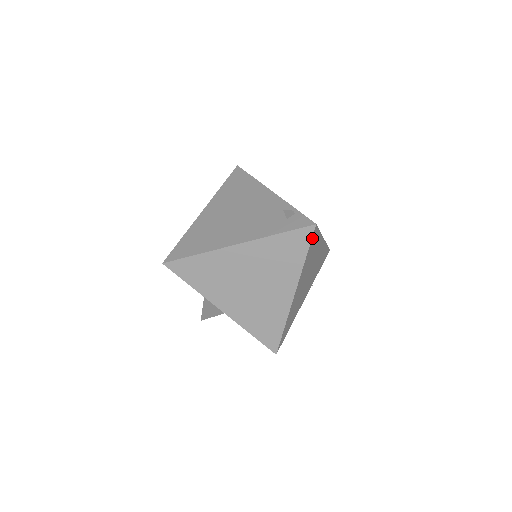
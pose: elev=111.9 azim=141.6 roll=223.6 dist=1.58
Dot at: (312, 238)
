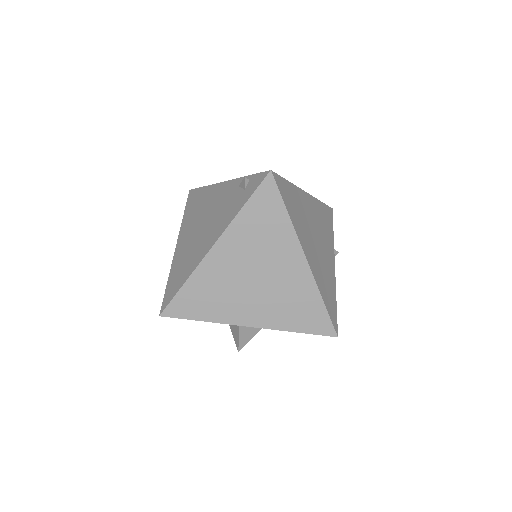
Dot at: (278, 188)
